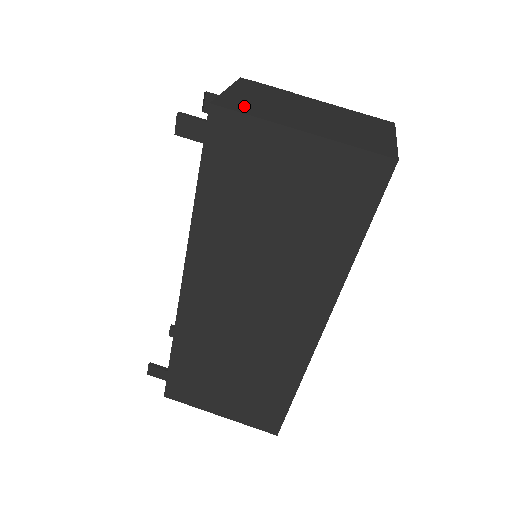
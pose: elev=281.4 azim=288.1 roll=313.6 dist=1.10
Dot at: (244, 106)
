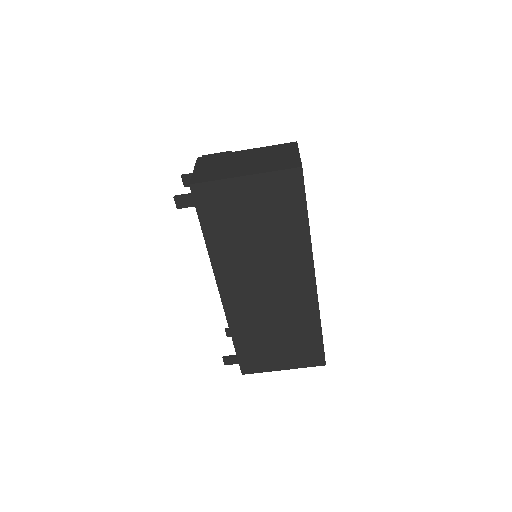
Dot at: (208, 177)
